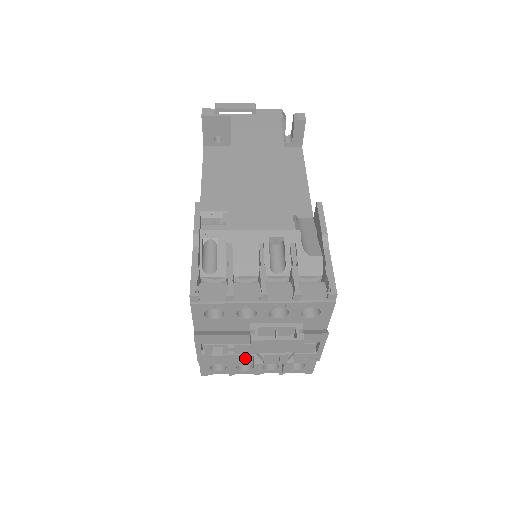
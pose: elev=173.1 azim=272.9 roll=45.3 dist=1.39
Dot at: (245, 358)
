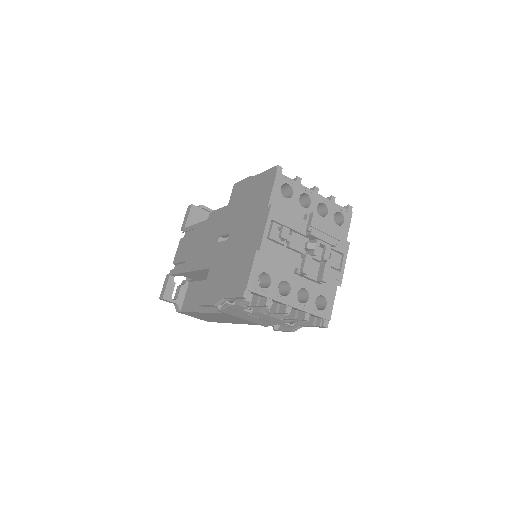
Dot at: (294, 258)
